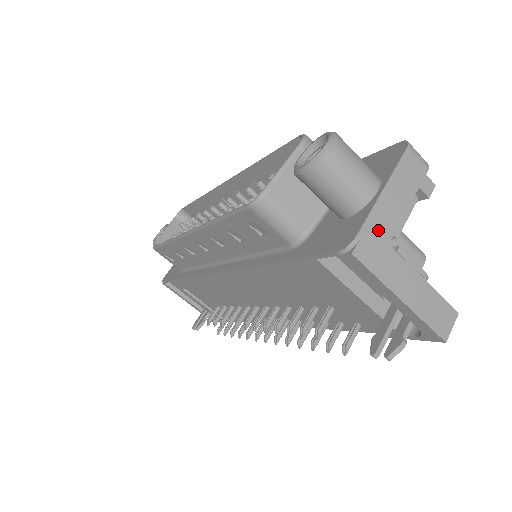
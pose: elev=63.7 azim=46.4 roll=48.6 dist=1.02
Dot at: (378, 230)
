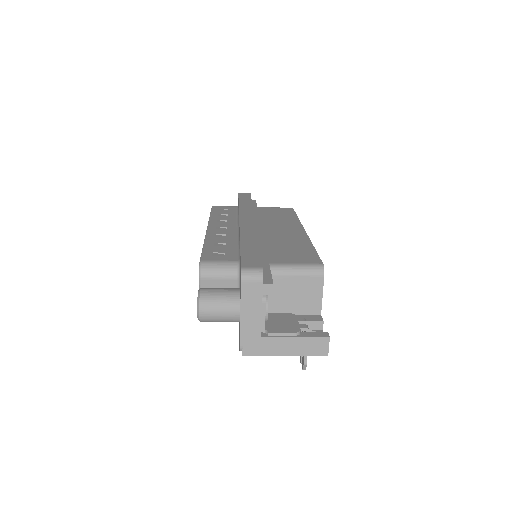
Dot at: (250, 335)
